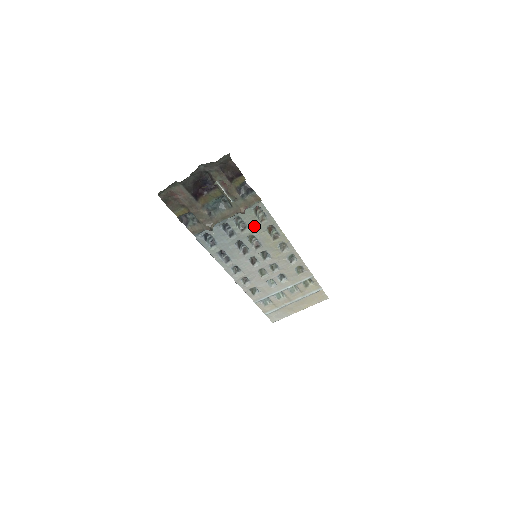
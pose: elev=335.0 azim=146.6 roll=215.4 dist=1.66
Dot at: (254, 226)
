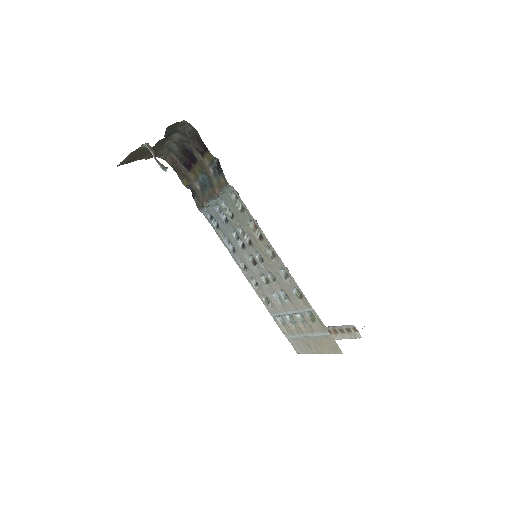
Dot at: (238, 216)
